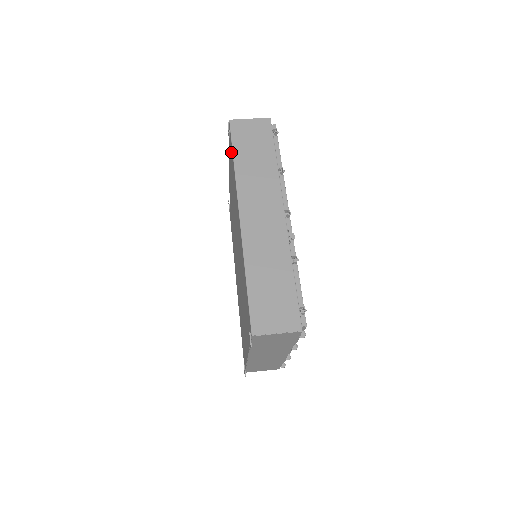
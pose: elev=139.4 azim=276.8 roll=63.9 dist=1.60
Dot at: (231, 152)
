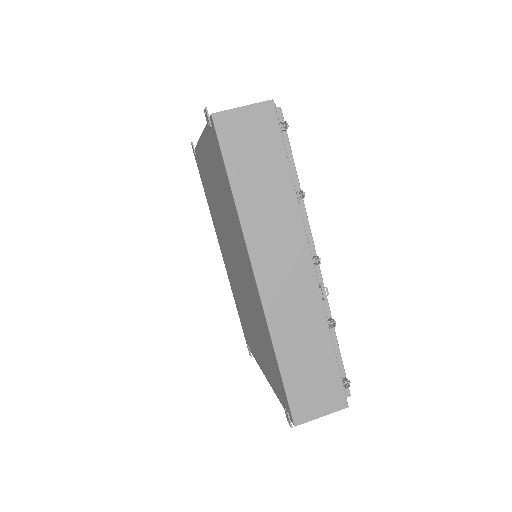
Dot at: (219, 160)
